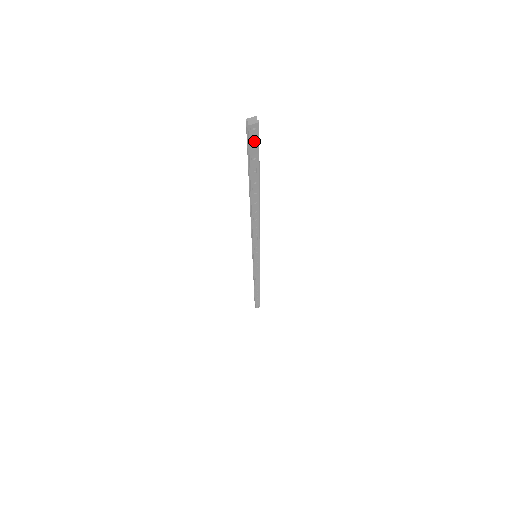
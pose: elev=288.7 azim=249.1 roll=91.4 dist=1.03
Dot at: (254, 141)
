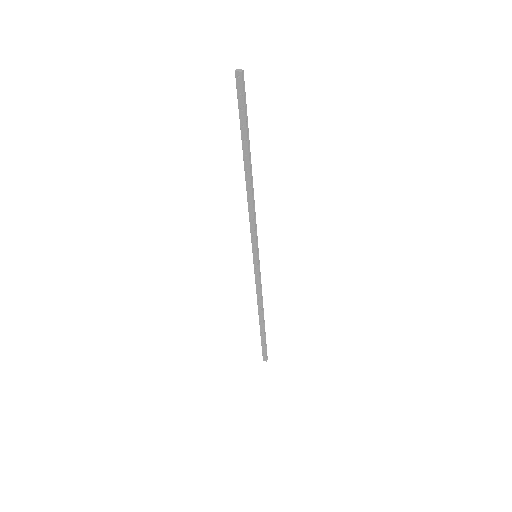
Dot at: (240, 90)
